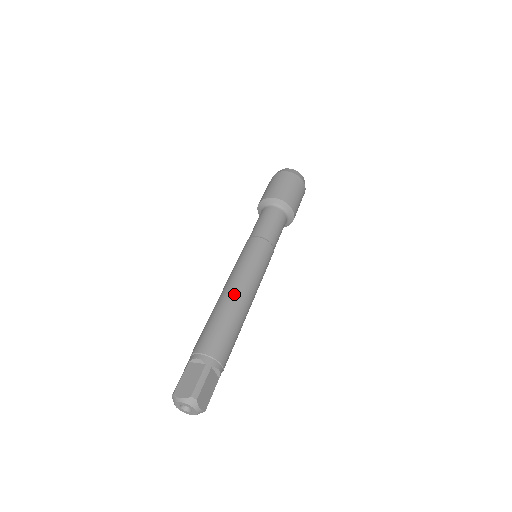
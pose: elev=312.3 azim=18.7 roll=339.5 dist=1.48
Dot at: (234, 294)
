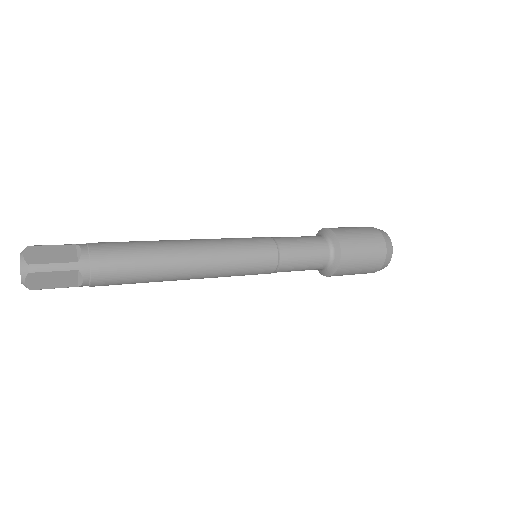
Dot at: occluded
